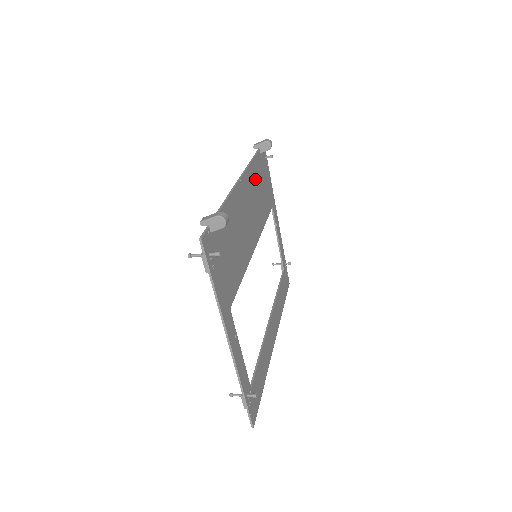
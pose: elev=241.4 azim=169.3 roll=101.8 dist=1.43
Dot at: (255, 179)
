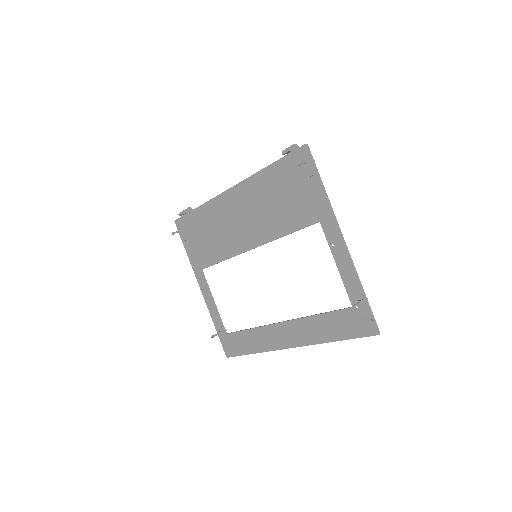
Dot at: (210, 218)
